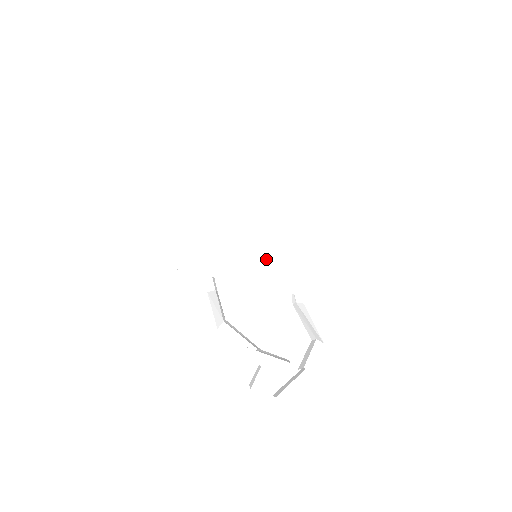
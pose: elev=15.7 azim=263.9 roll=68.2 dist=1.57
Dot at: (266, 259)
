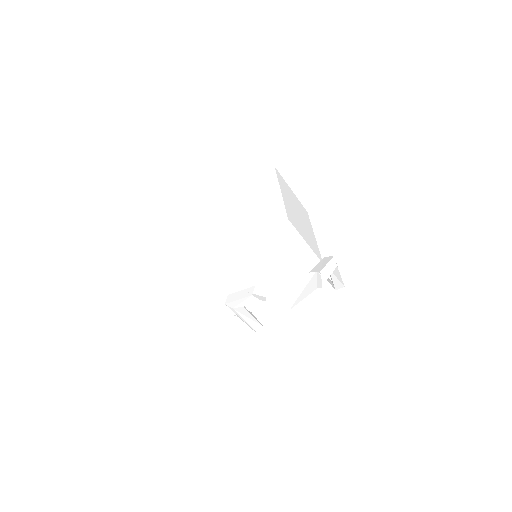
Dot at: (236, 227)
